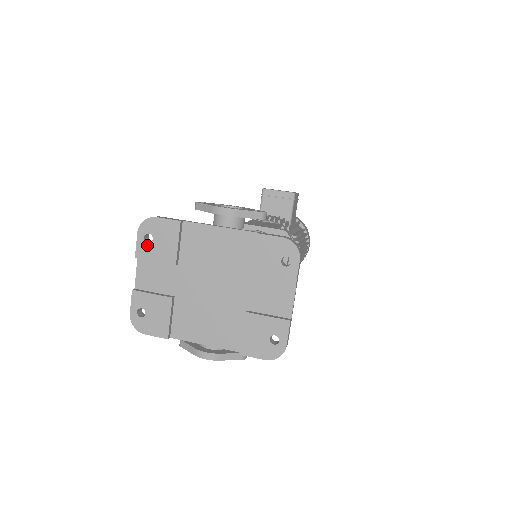
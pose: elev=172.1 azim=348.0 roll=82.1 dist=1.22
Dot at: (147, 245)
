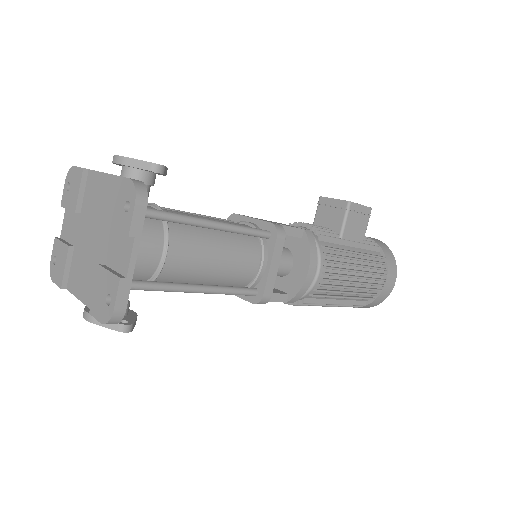
Dot at: (67, 193)
